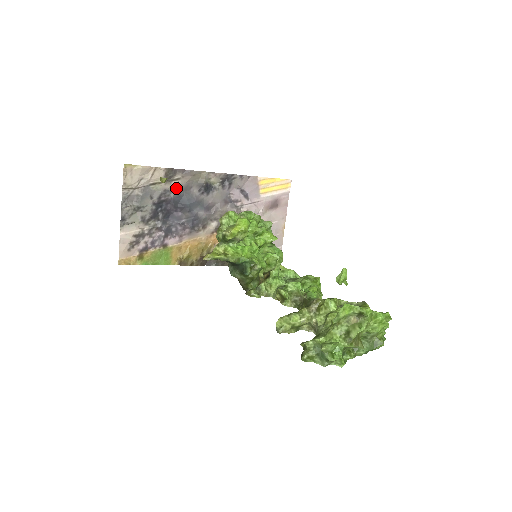
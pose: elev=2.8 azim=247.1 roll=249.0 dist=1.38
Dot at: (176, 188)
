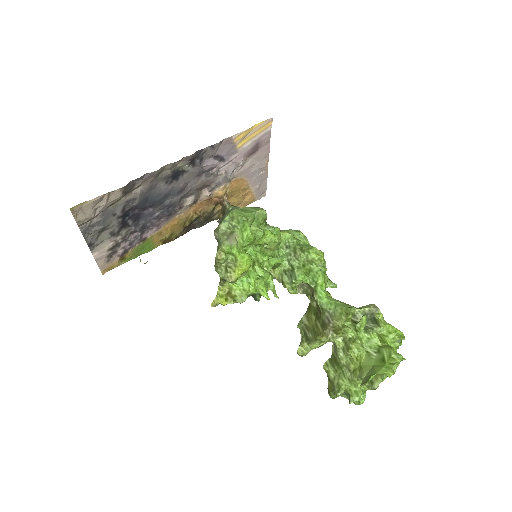
Dot at: (139, 194)
